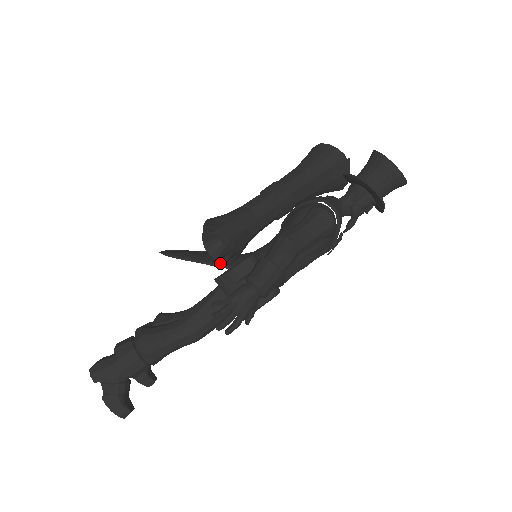
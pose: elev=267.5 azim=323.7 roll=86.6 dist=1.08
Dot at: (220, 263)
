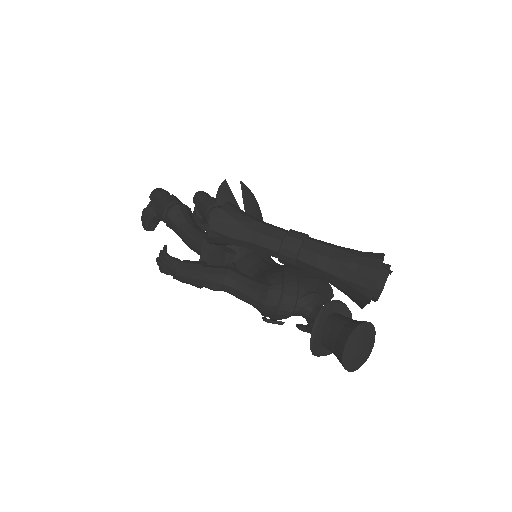
Dot at: occluded
